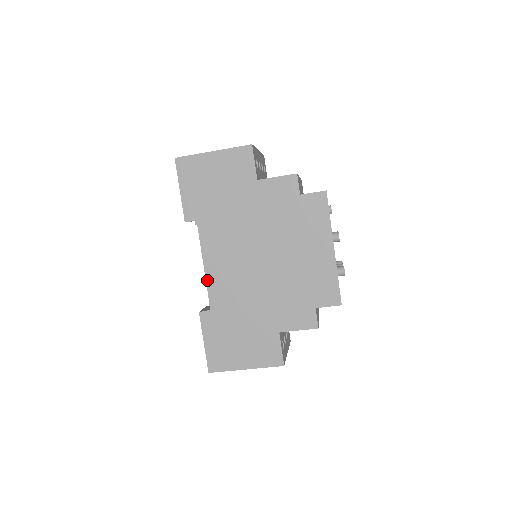
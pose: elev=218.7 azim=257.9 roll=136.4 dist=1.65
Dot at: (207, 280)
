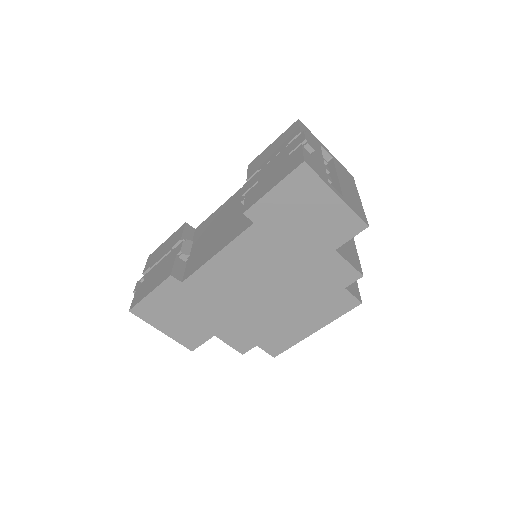
Dot at: (206, 265)
